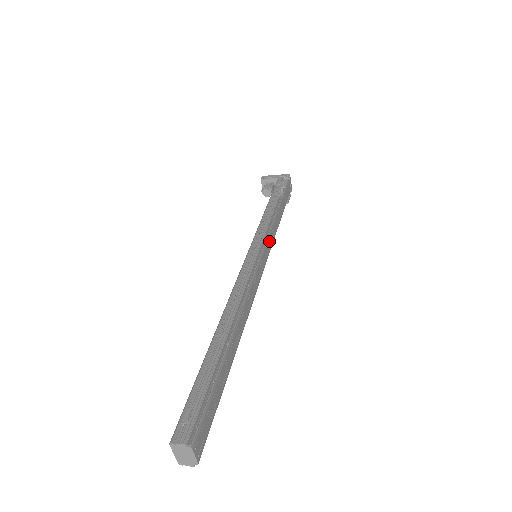
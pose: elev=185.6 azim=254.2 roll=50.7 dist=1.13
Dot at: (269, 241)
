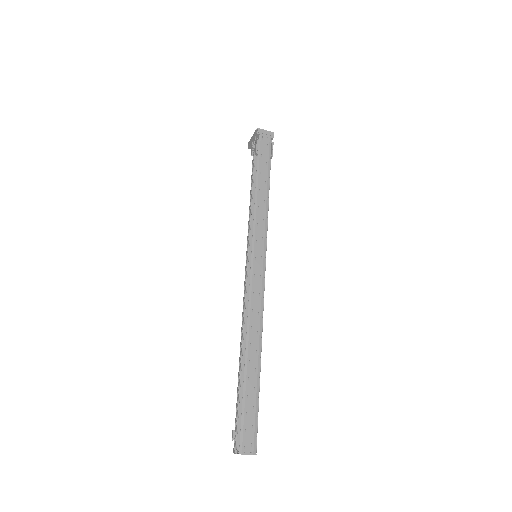
Dot at: (258, 234)
